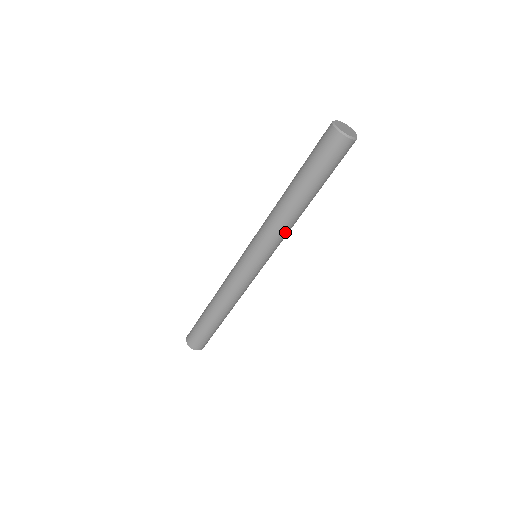
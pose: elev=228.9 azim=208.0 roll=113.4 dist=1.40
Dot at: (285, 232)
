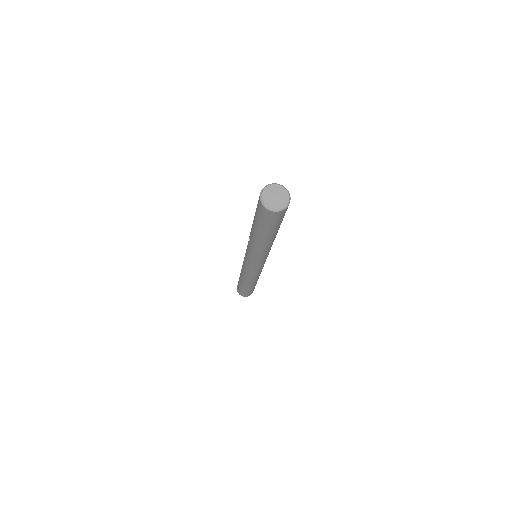
Dot at: (270, 248)
